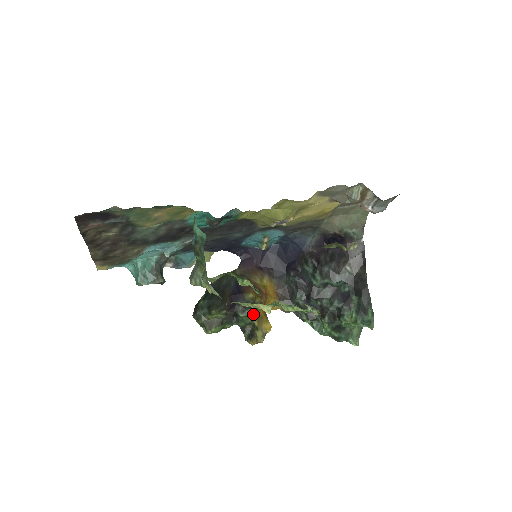
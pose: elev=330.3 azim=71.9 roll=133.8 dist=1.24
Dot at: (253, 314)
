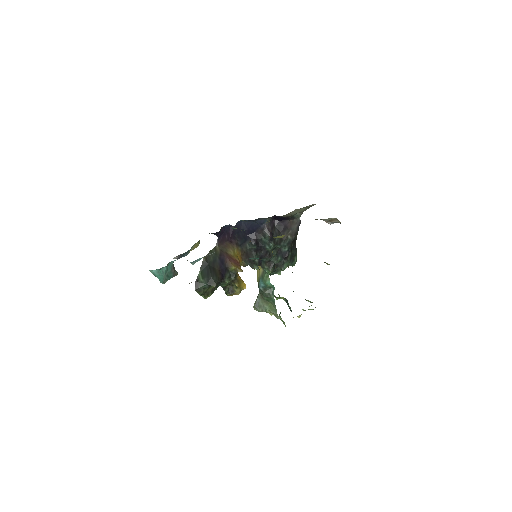
Dot at: (235, 280)
